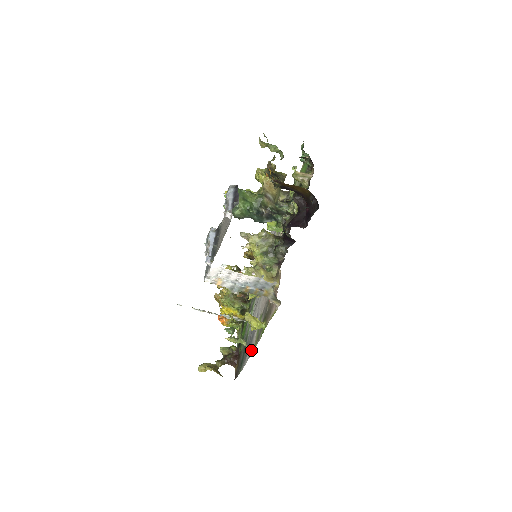
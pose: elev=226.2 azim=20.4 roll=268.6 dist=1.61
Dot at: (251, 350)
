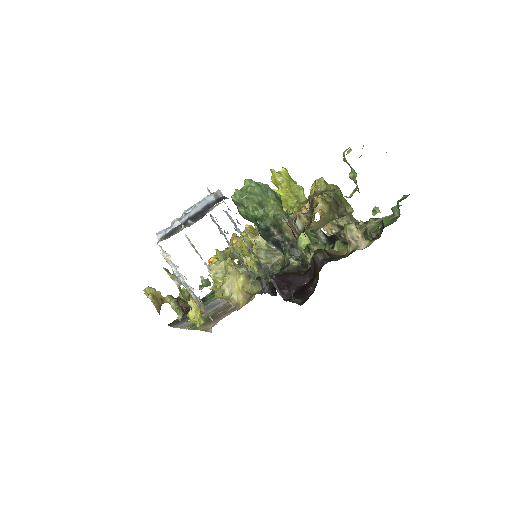
Dot at: (187, 324)
